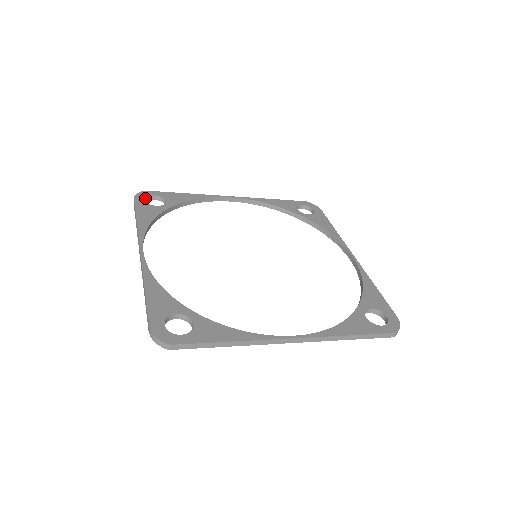
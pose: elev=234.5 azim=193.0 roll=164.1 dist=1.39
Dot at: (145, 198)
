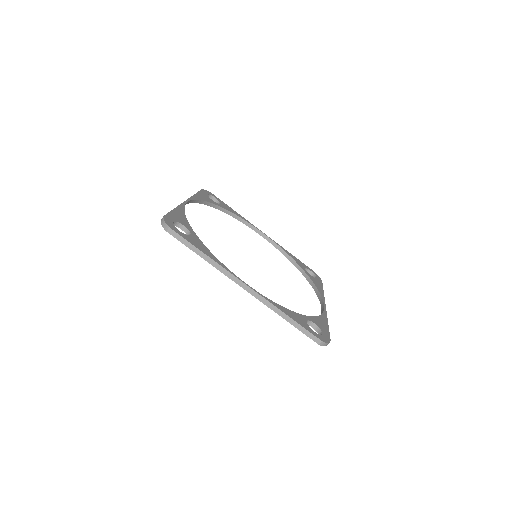
Dot at: (208, 194)
